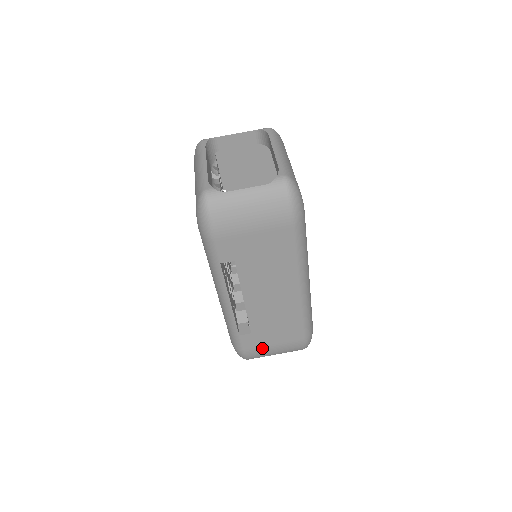
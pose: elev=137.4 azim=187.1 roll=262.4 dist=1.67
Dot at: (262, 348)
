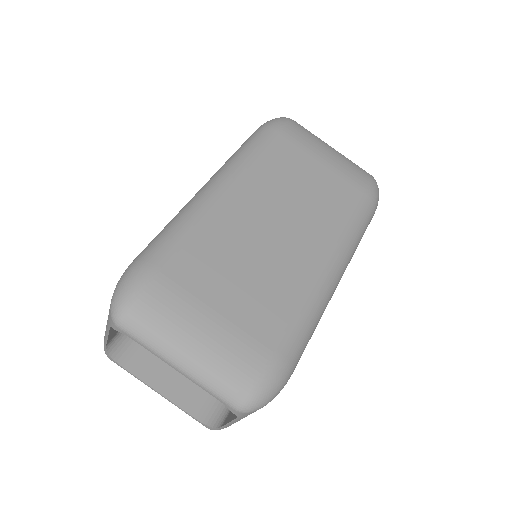
Dot at: occluded
